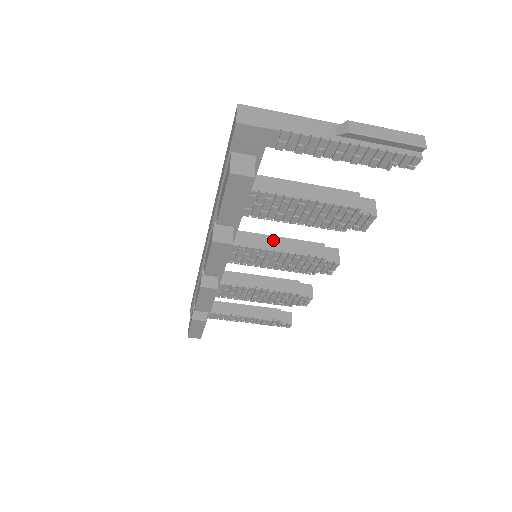
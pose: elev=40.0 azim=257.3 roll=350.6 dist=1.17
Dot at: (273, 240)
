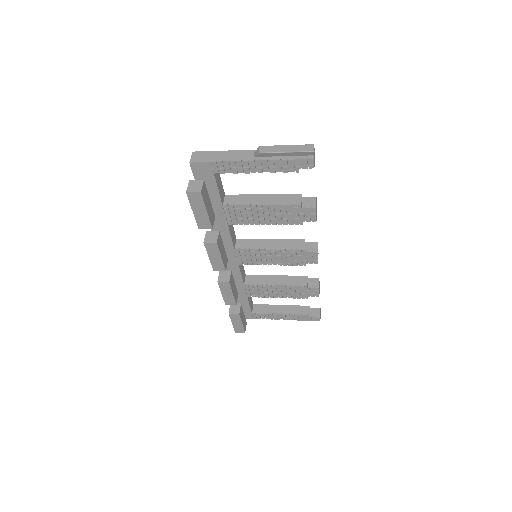
Dot at: (265, 242)
